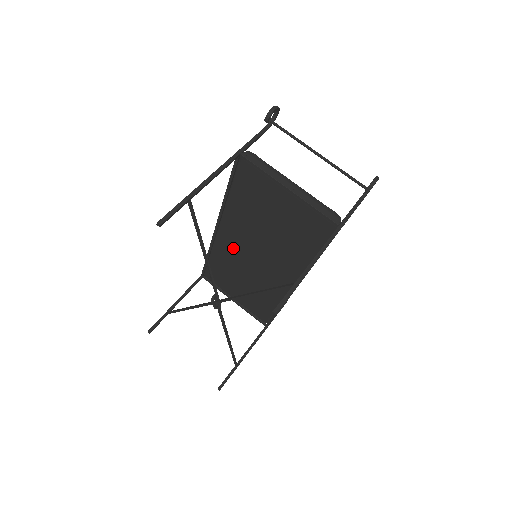
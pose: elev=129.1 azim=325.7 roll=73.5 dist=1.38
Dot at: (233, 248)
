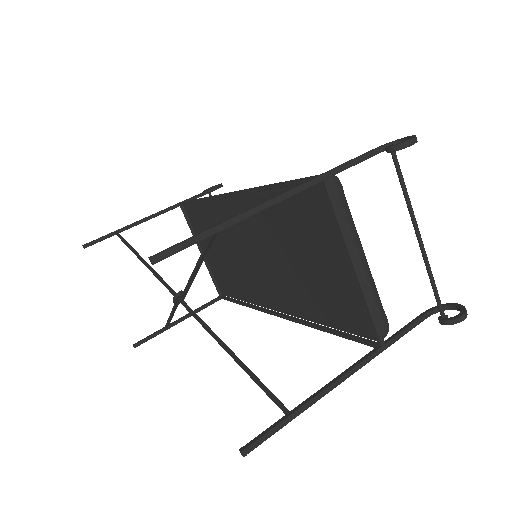
Dot at: (235, 225)
